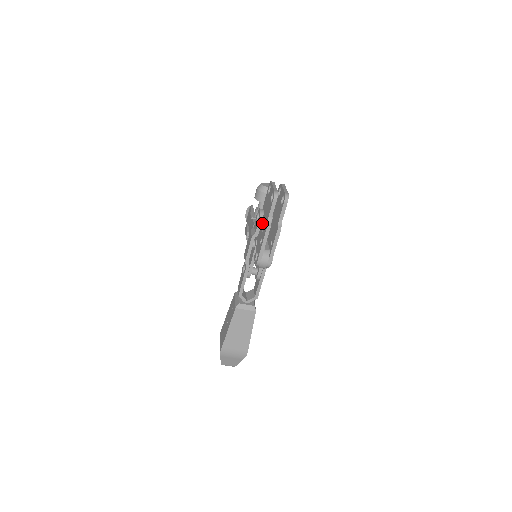
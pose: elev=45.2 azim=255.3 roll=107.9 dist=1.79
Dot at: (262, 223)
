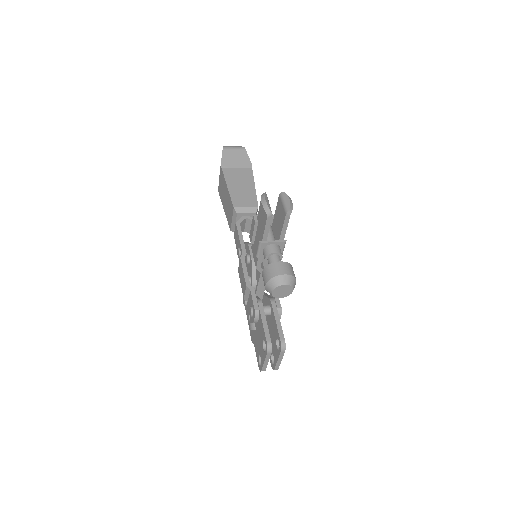
Dot at: occluded
